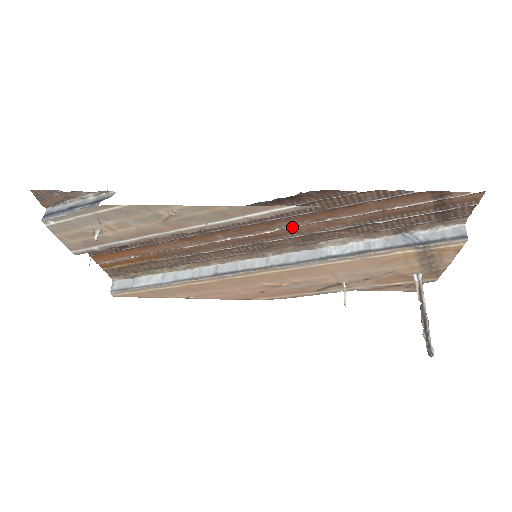
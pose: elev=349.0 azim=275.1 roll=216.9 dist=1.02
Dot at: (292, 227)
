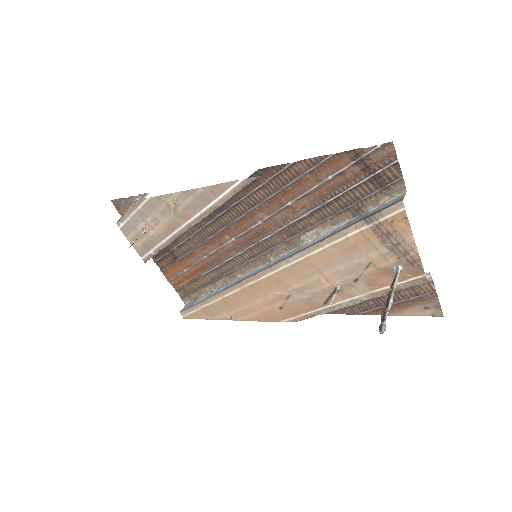
Dot at: (268, 217)
